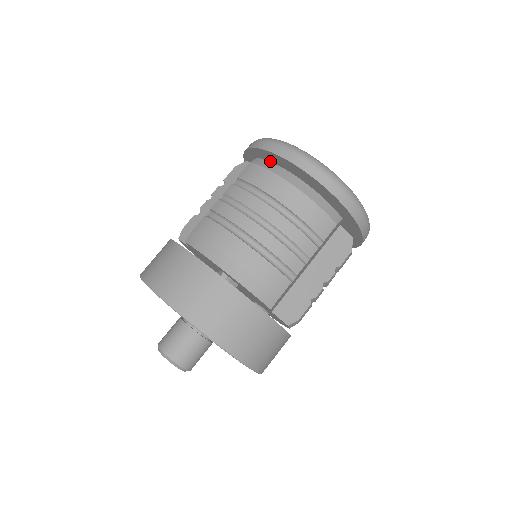
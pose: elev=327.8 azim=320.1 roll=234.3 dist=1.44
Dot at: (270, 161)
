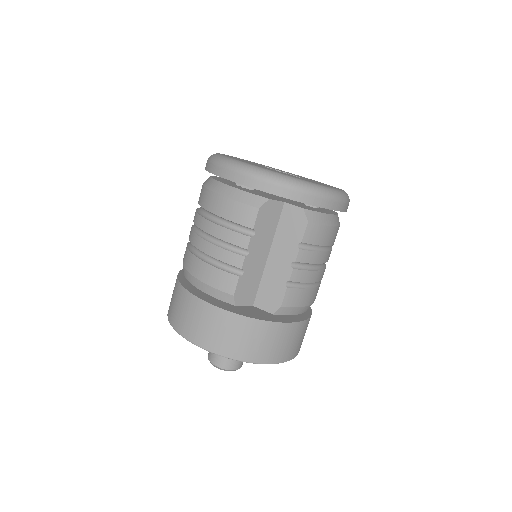
Dot at: occluded
